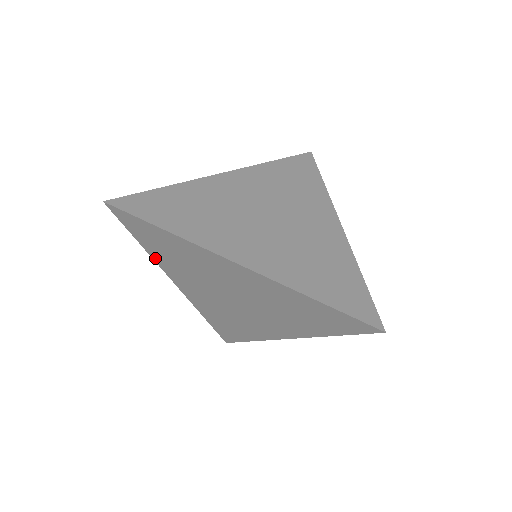
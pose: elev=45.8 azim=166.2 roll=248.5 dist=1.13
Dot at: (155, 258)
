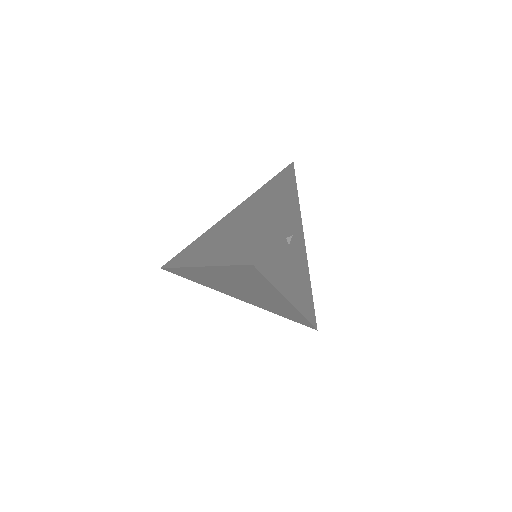
Dot at: occluded
